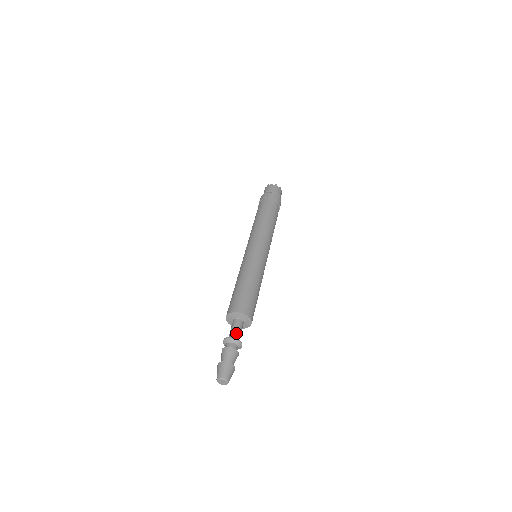
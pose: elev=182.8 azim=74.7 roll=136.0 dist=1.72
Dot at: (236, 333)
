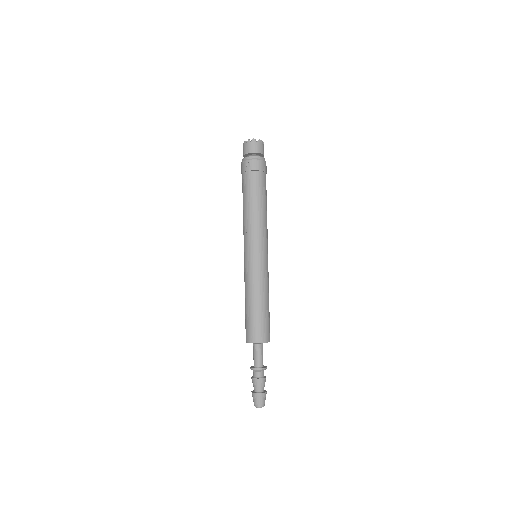
Dot at: (259, 360)
